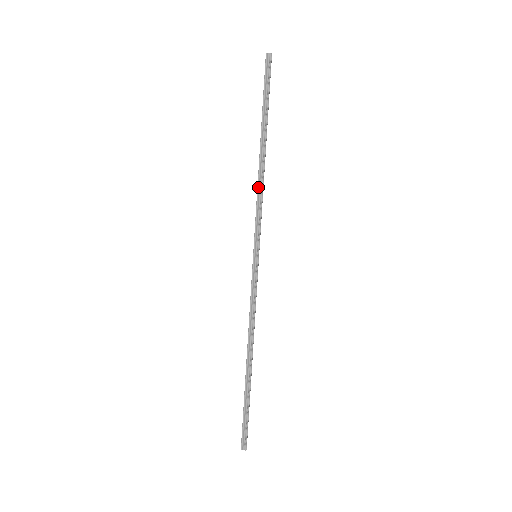
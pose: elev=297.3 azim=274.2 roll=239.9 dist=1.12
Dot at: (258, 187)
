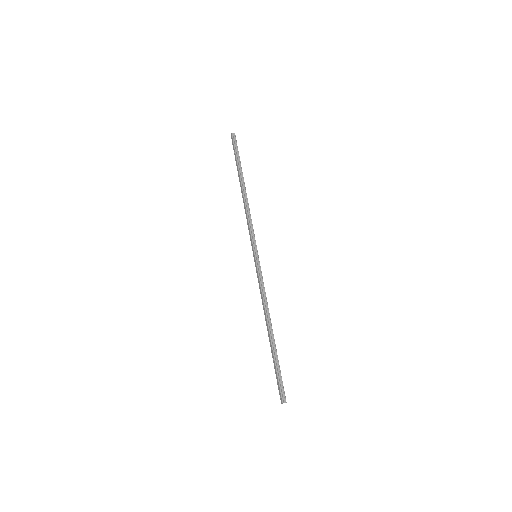
Dot at: (247, 211)
